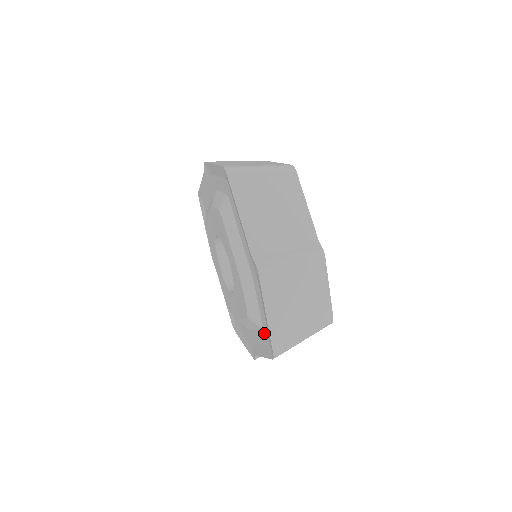
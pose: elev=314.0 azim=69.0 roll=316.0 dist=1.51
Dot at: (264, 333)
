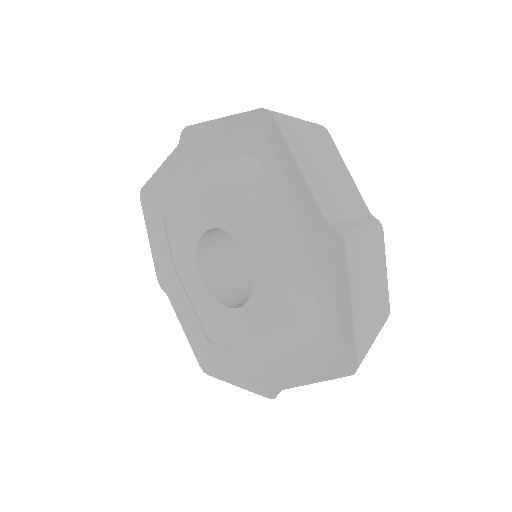
Dot at: (325, 343)
